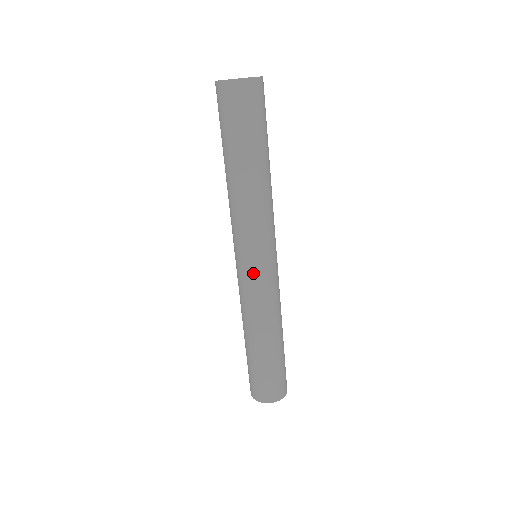
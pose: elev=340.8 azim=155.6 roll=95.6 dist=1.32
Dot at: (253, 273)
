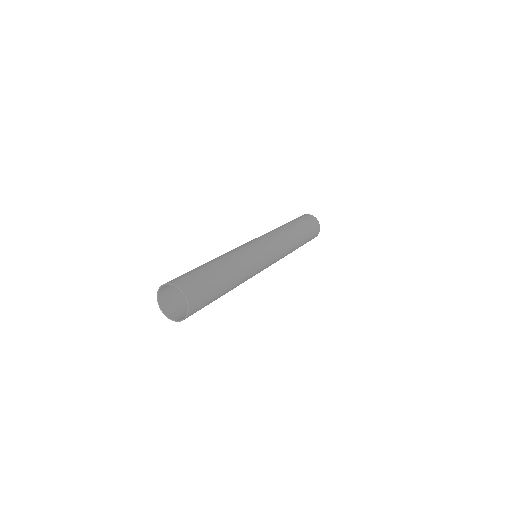
Dot at: (258, 245)
